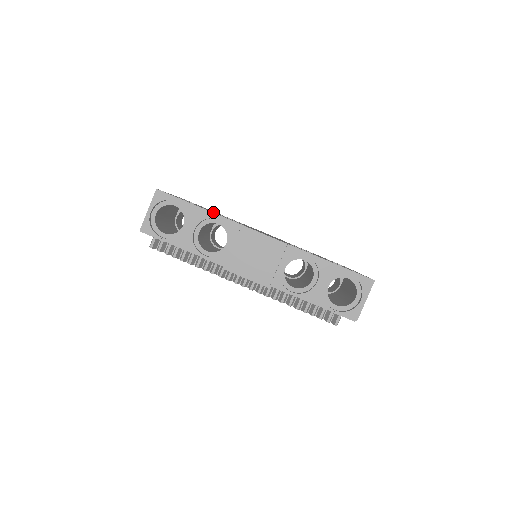
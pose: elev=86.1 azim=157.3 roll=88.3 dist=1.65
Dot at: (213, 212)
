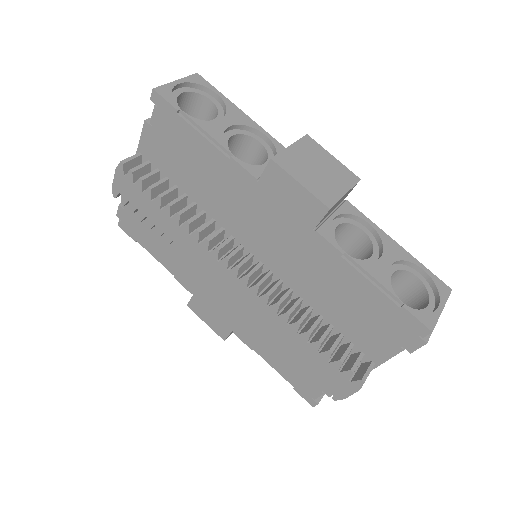
Dot at: occluded
